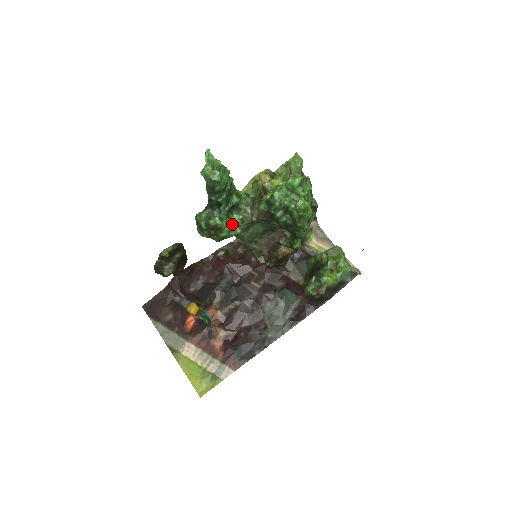
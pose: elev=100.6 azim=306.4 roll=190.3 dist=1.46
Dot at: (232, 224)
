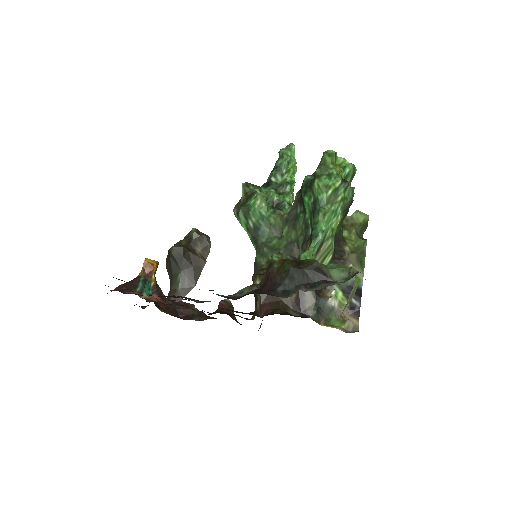
Dot at: occluded
